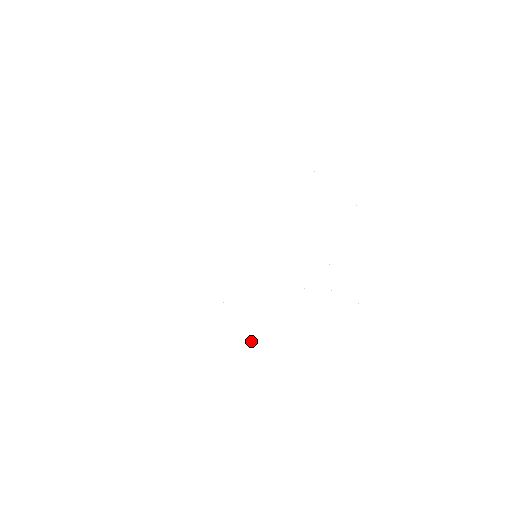
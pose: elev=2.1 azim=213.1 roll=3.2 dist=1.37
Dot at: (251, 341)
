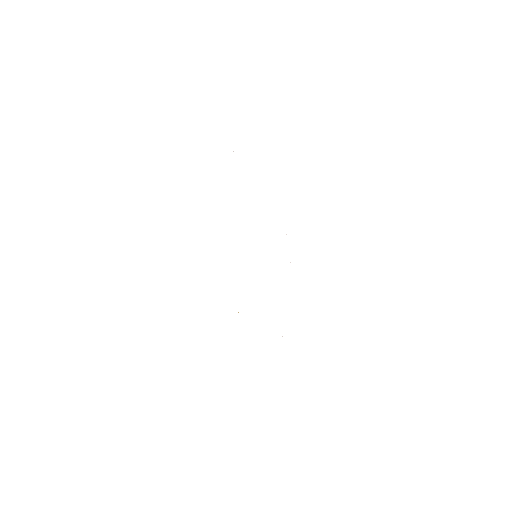
Dot at: occluded
